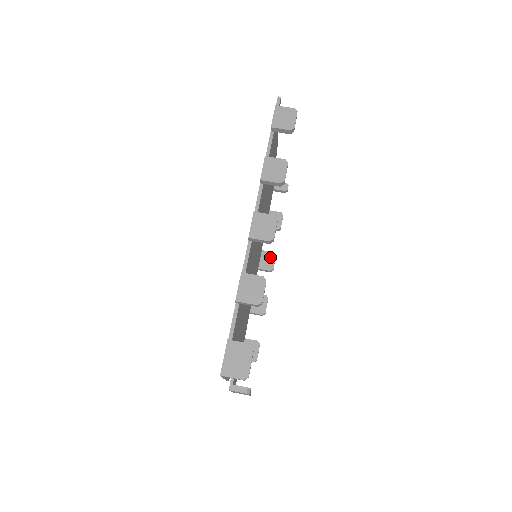
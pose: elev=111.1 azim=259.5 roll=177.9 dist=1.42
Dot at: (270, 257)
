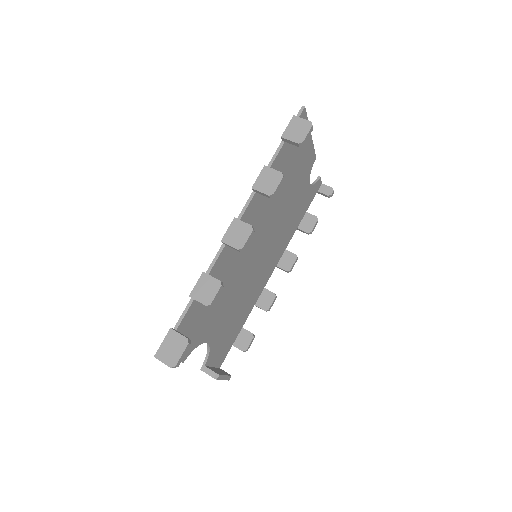
Dot at: (291, 258)
